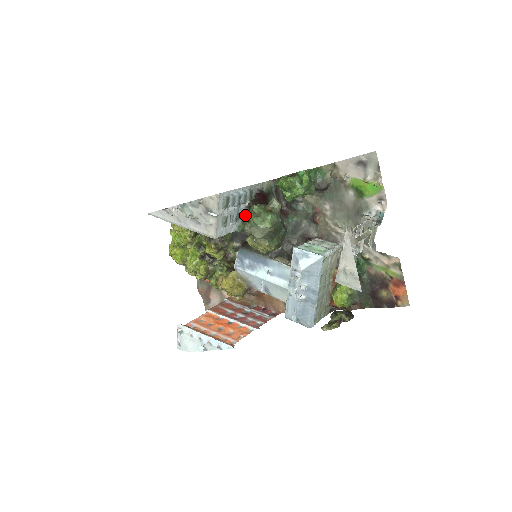
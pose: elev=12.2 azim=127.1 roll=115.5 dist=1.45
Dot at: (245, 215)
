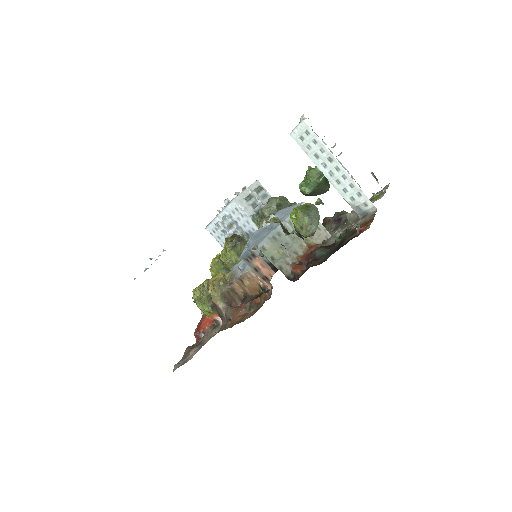
Dot at: occluded
